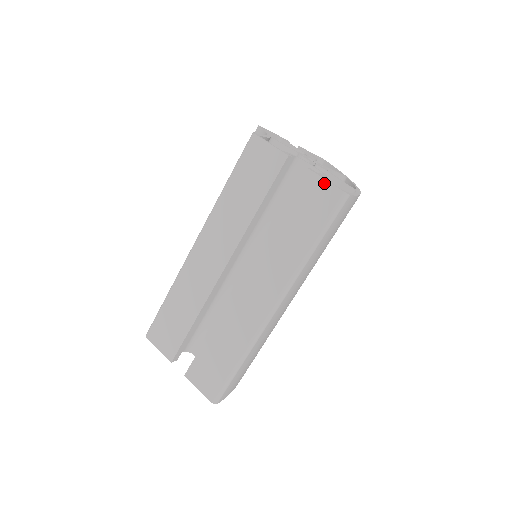
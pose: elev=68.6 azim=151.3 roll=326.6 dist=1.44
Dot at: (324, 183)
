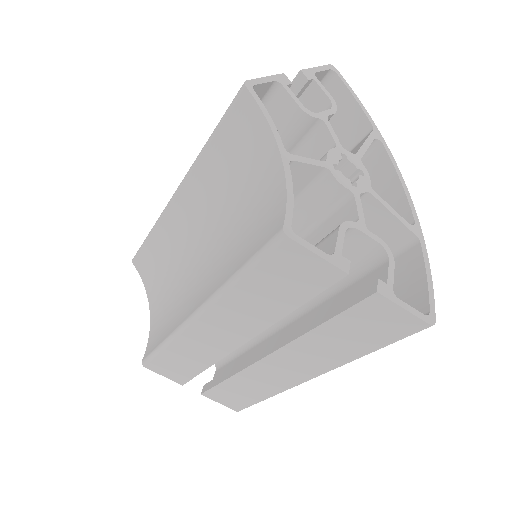
Dot at: (402, 312)
